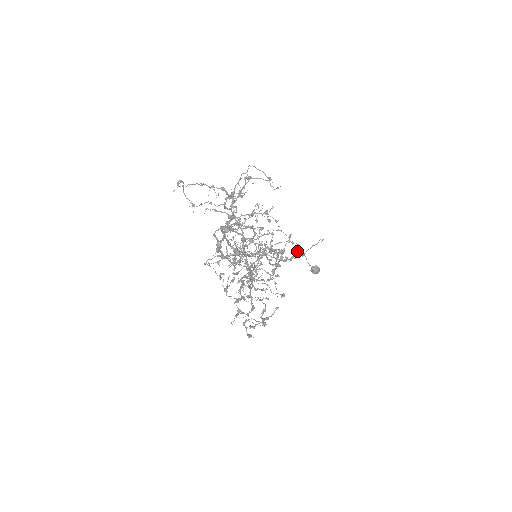
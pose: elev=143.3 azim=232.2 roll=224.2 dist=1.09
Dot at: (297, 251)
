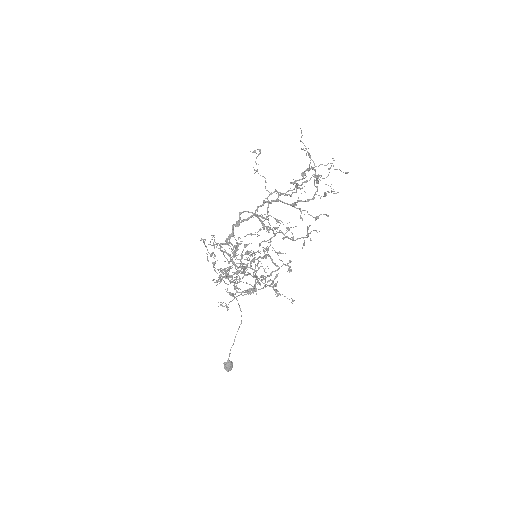
Dot at: (275, 289)
